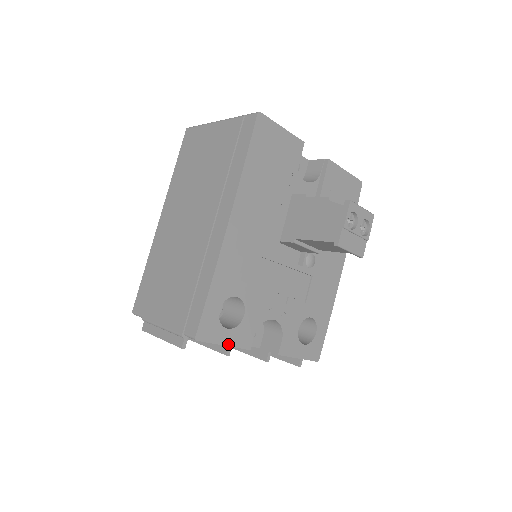
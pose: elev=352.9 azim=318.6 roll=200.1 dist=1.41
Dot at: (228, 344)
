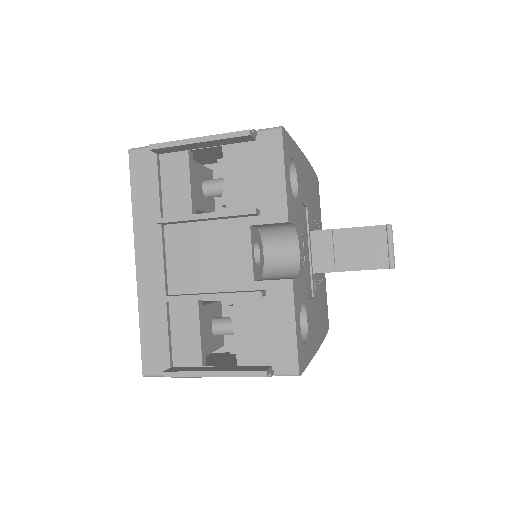
Dot at: (286, 180)
